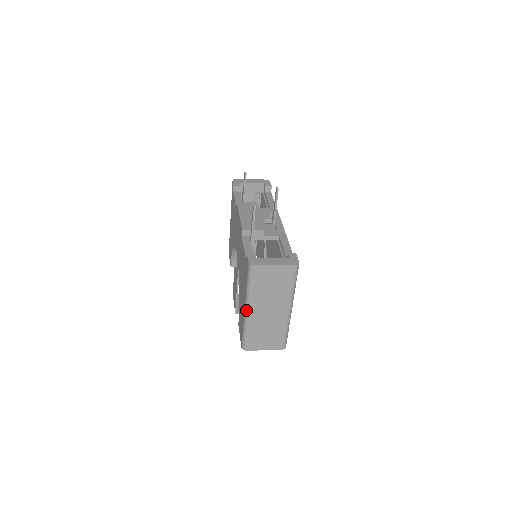
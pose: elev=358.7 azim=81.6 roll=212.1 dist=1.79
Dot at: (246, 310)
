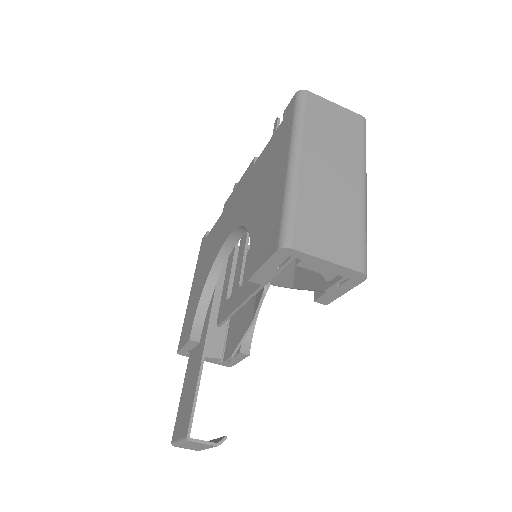
Dot at: (292, 160)
